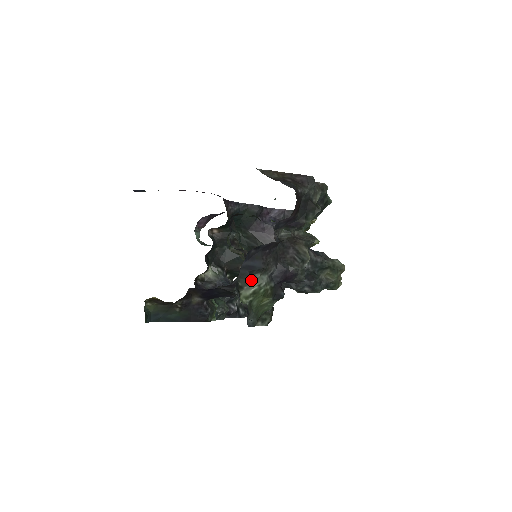
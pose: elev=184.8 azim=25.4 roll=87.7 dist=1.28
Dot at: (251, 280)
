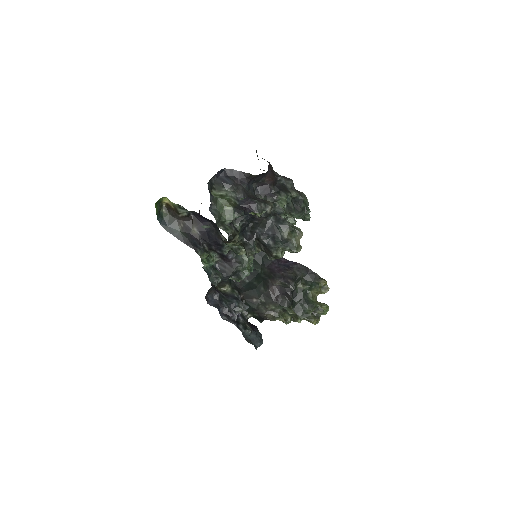
Dot at: (222, 189)
